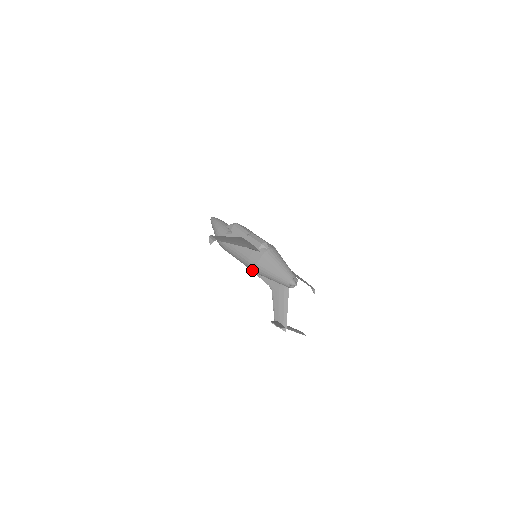
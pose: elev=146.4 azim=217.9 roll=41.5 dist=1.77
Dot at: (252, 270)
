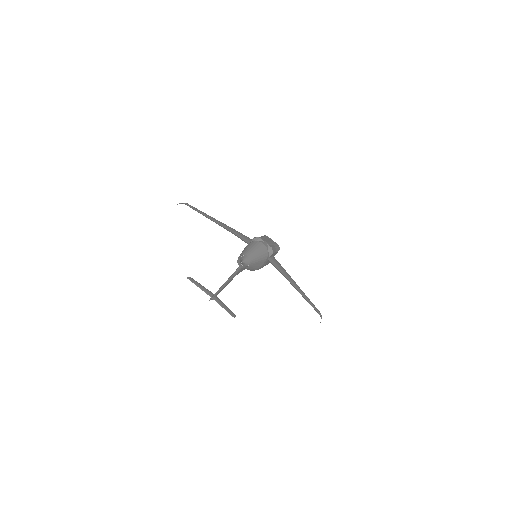
Dot at: occluded
